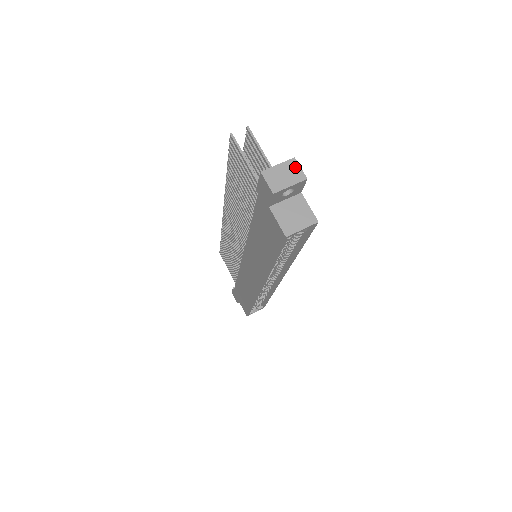
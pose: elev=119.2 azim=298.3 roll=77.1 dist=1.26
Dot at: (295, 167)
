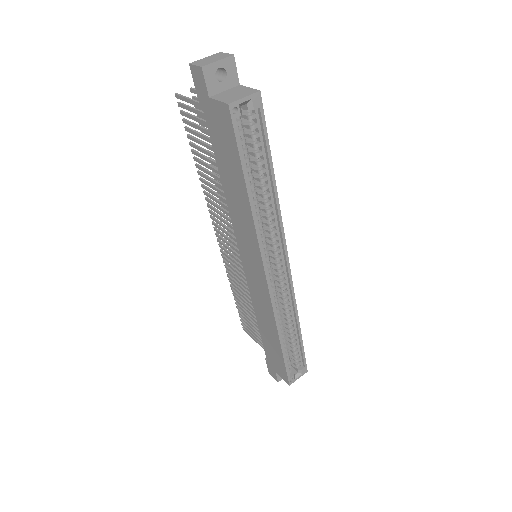
Dot at: (221, 54)
